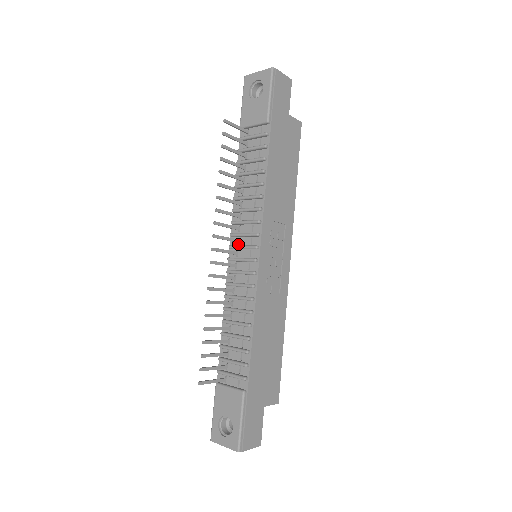
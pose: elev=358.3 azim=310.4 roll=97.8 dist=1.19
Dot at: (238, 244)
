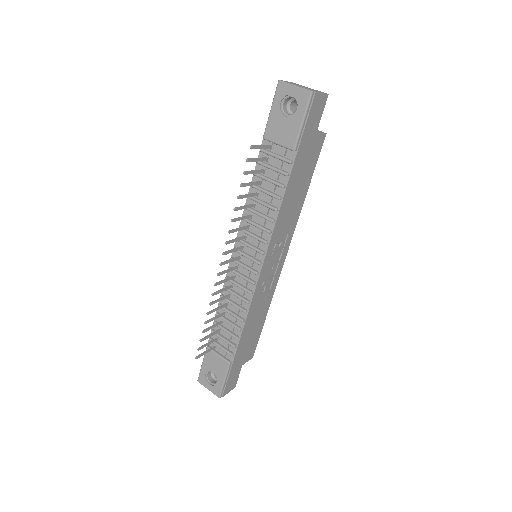
Dot at: (242, 249)
